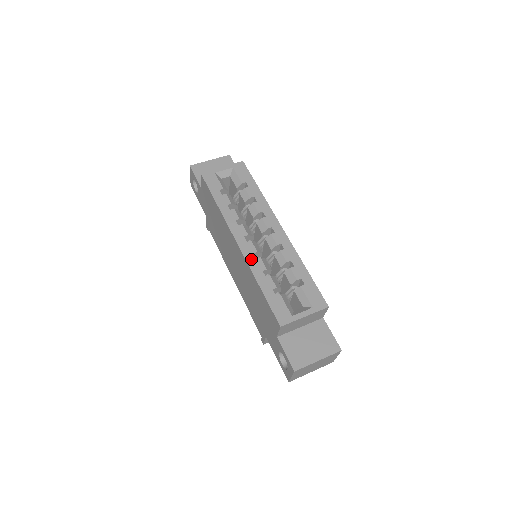
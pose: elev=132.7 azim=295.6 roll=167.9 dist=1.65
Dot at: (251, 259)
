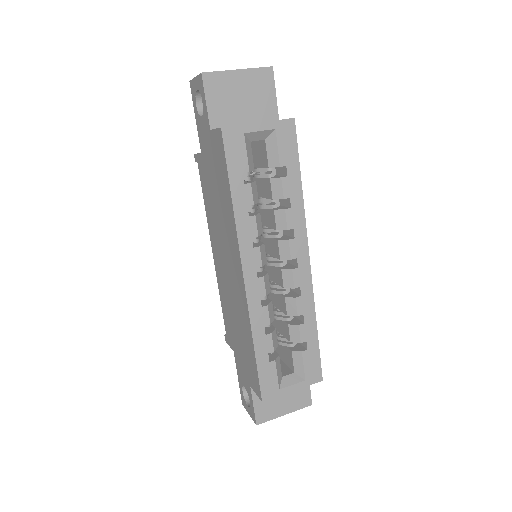
Dot at: (255, 306)
